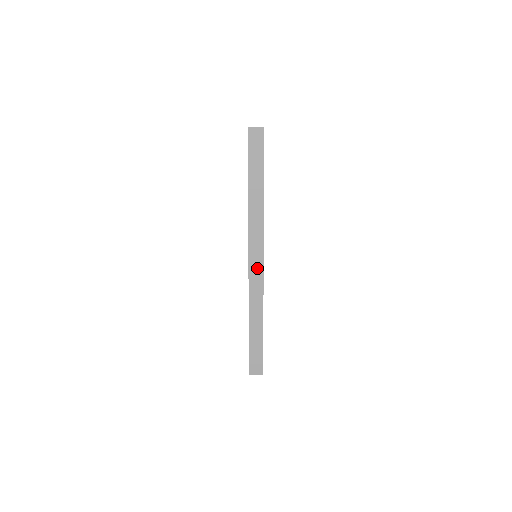
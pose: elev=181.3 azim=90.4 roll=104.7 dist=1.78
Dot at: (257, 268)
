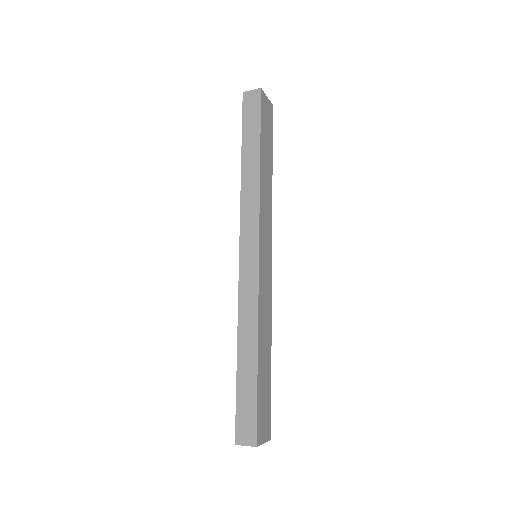
Dot at: (250, 265)
